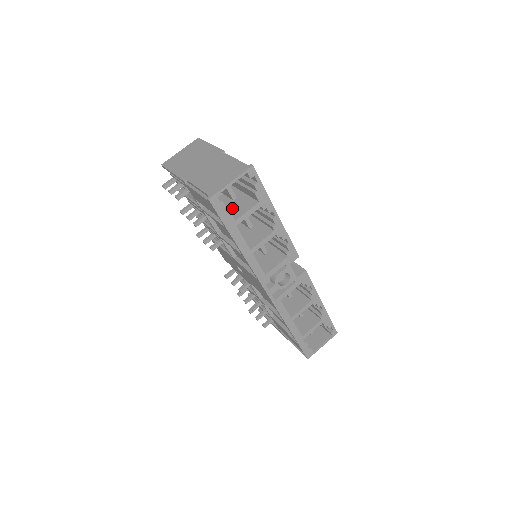
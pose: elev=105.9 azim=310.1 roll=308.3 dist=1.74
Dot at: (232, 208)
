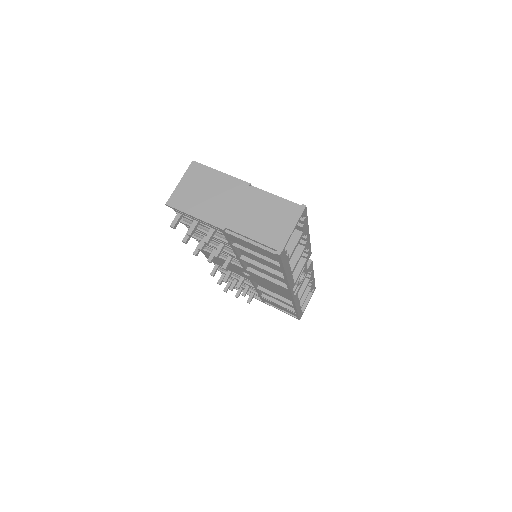
Dot at: occluded
